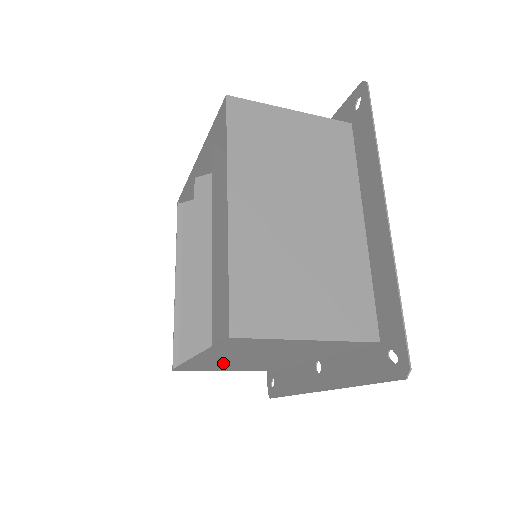
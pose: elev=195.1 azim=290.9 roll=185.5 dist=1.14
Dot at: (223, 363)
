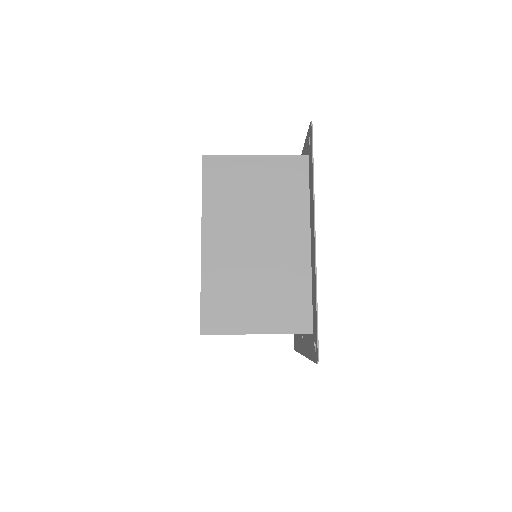
Dot at: occluded
